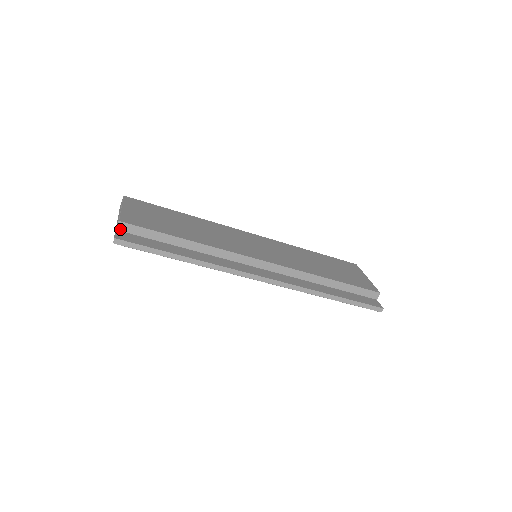
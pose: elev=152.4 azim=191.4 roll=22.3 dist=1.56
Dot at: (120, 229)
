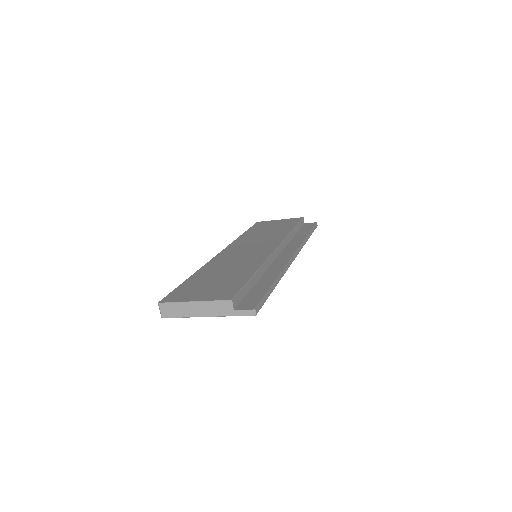
Dot at: (234, 307)
